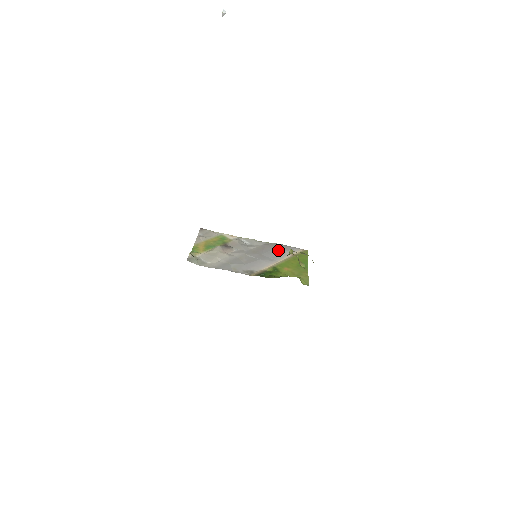
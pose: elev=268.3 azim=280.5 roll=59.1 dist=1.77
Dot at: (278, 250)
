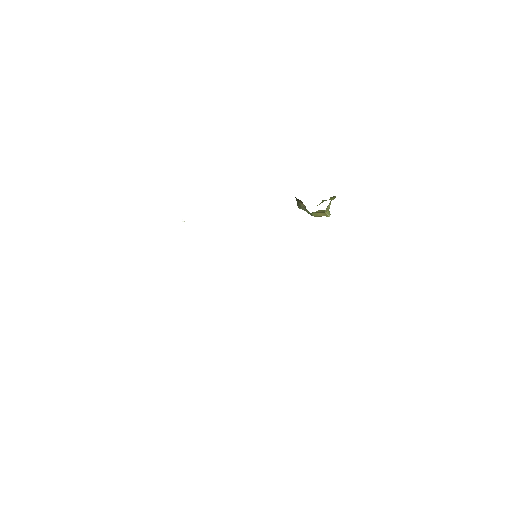
Dot at: occluded
